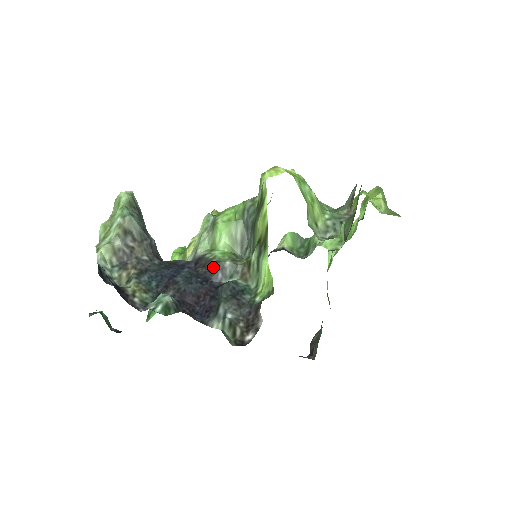
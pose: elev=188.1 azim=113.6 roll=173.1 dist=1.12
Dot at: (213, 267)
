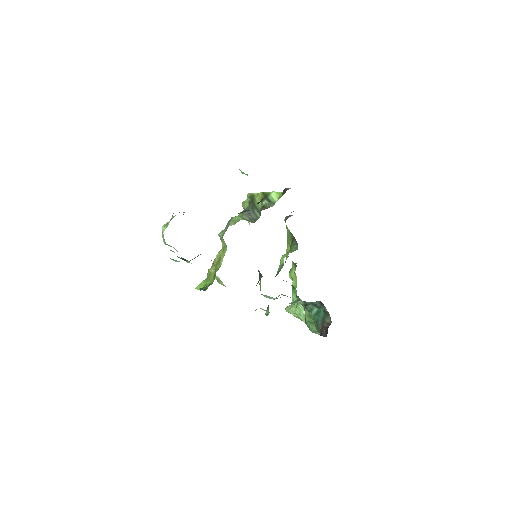
Dot at: occluded
